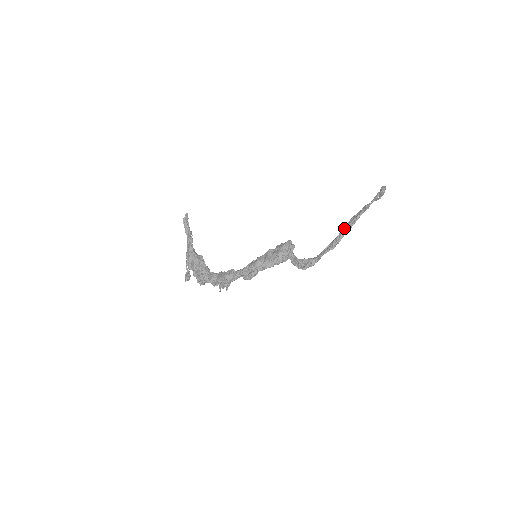
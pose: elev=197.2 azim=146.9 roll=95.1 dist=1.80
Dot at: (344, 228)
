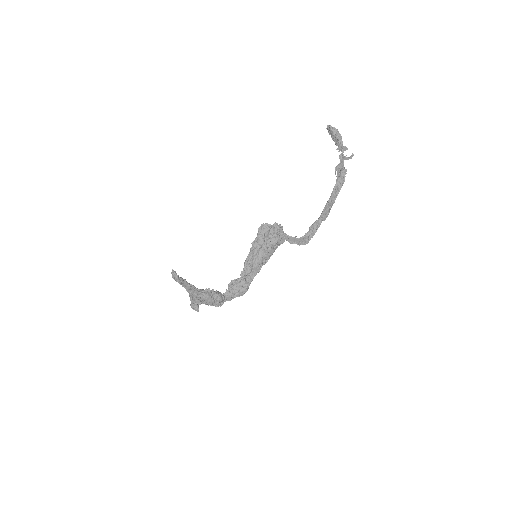
Dot at: (333, 201)
